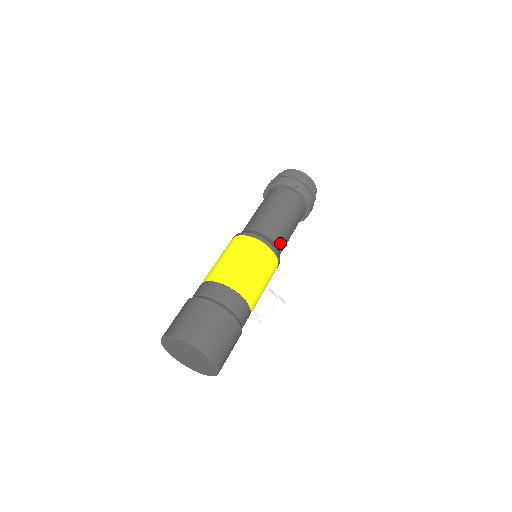
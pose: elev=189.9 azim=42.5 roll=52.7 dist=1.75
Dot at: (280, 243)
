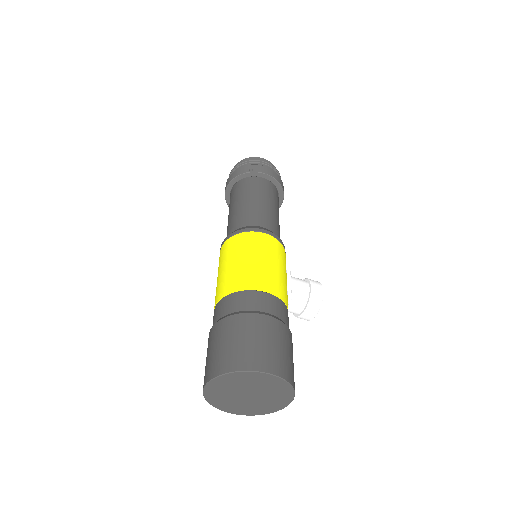
Dot at: (270, 225)
